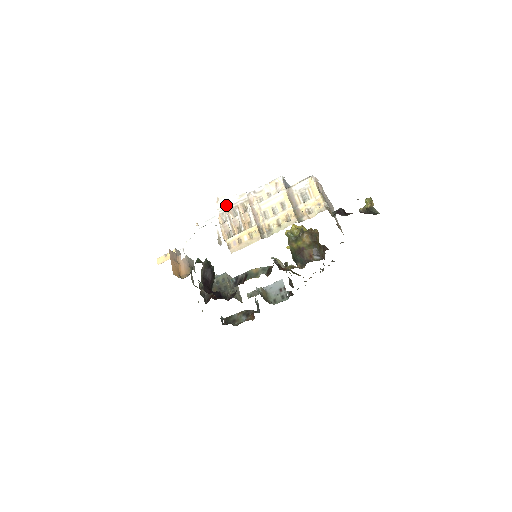
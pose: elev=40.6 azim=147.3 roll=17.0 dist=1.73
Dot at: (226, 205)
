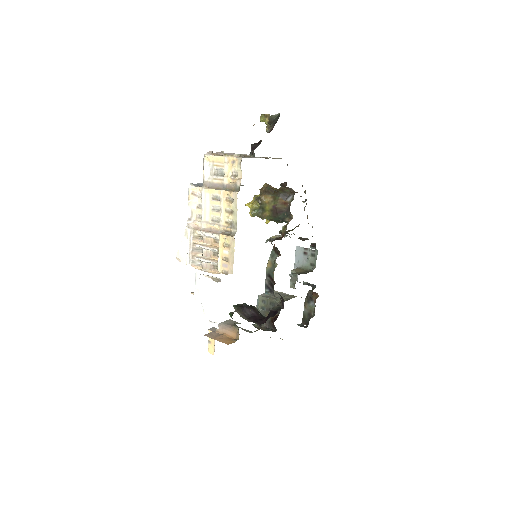
Dot at: (187, 254)
